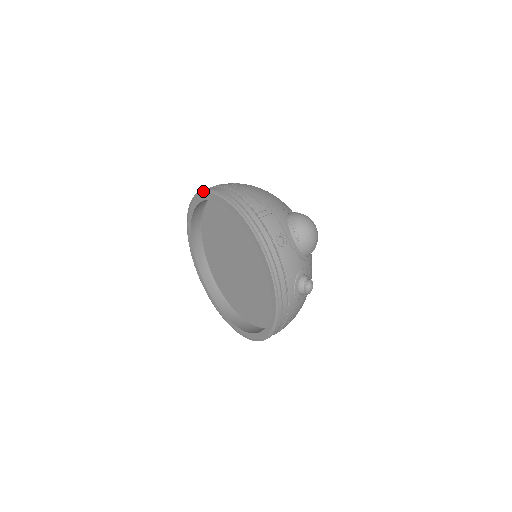
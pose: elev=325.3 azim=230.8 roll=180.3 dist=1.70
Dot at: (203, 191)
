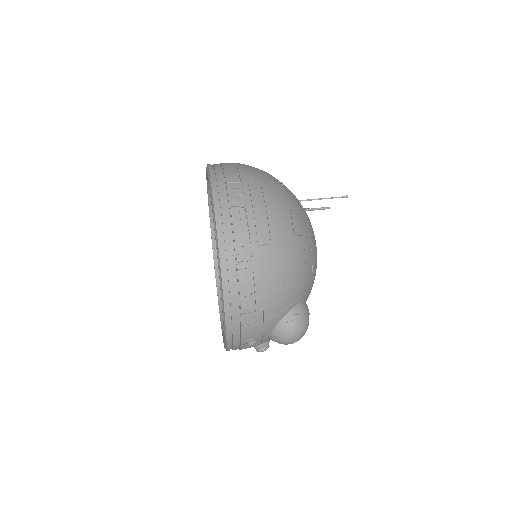
Dot at: (215, 228)
